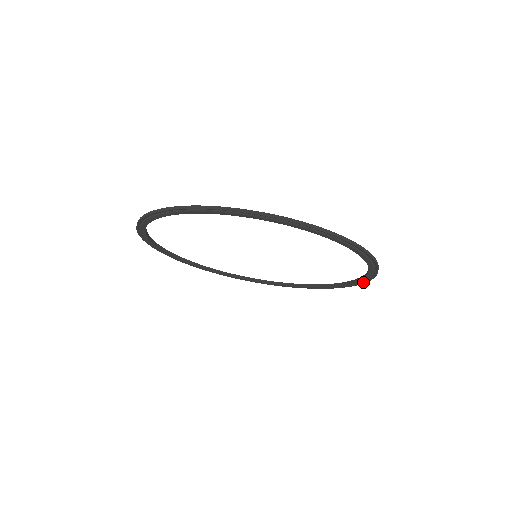
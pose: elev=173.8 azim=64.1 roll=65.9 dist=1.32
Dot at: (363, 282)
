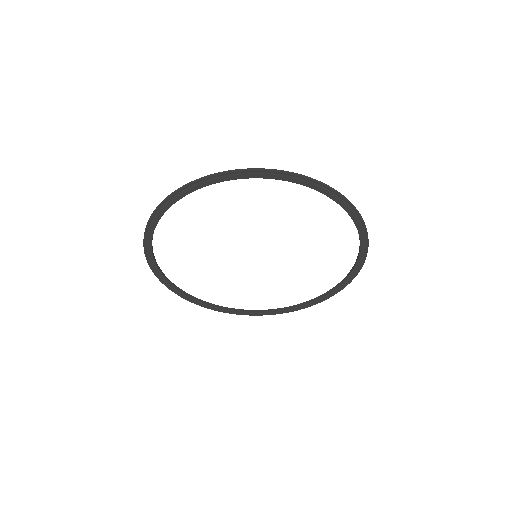
Dot at: (334, 293)
